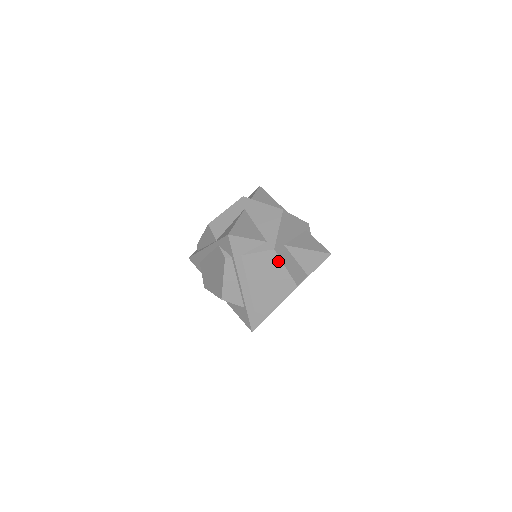
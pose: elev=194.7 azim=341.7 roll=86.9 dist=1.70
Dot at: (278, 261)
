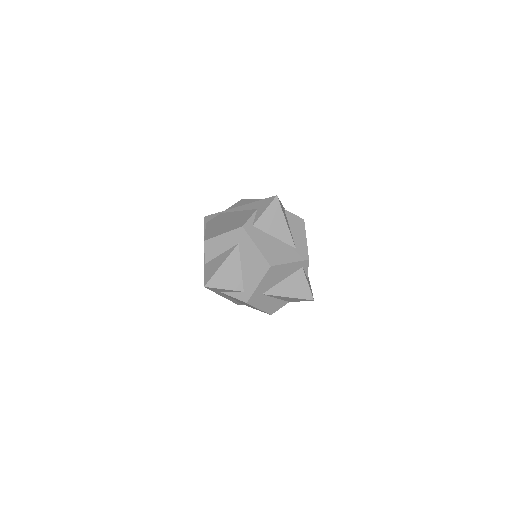
Dot at: occluded
